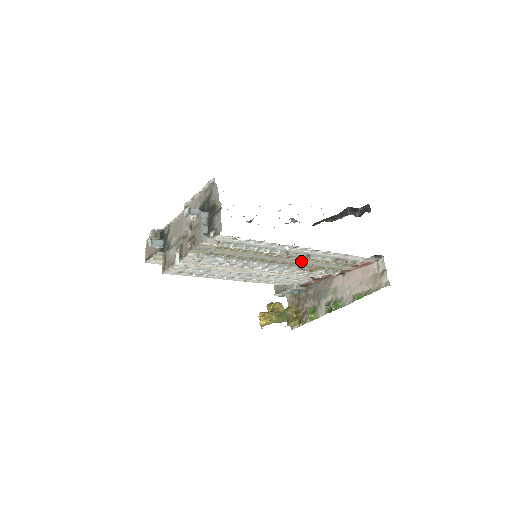
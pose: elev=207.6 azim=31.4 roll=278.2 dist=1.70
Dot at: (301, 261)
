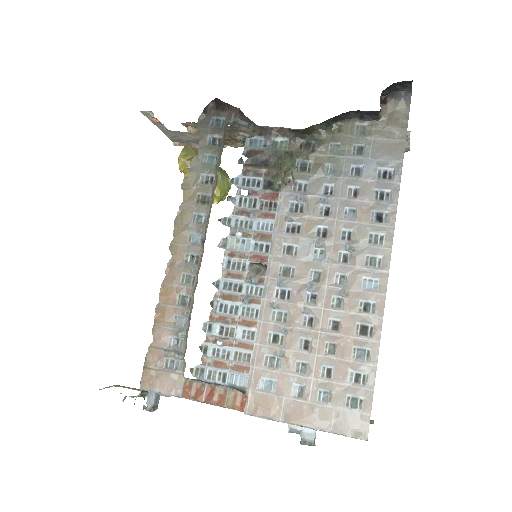
Dot at: occluded
